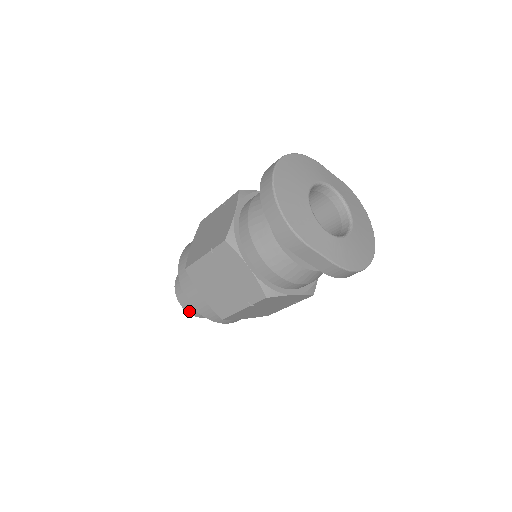
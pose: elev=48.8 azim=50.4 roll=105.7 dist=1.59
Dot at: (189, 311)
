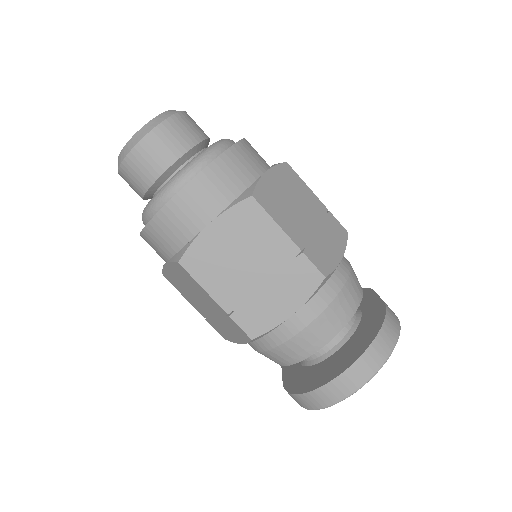
Dot at: (123, 178)
